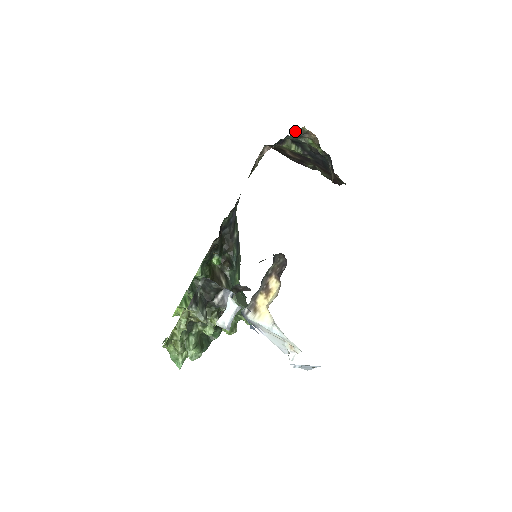
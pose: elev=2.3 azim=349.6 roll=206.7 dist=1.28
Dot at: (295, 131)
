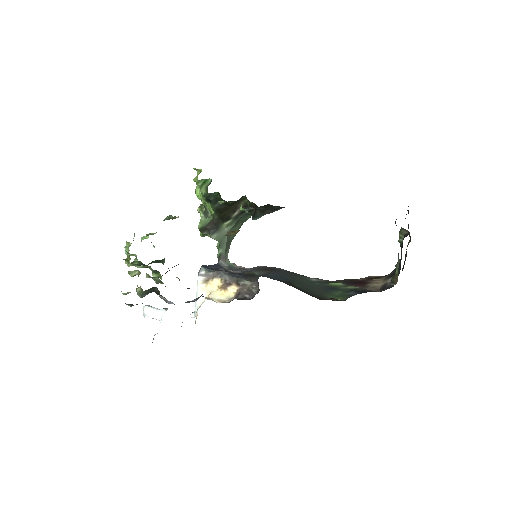
Dot at: occluded
